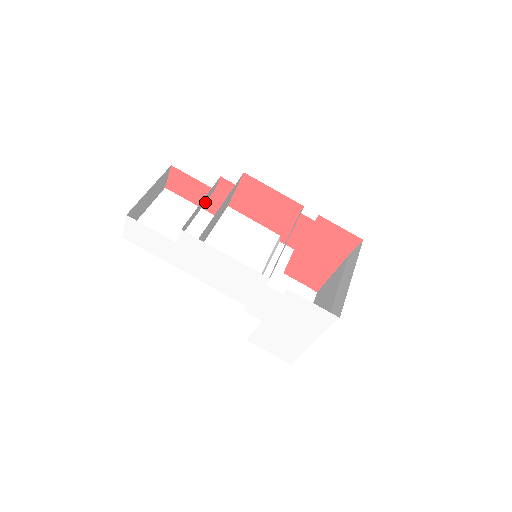
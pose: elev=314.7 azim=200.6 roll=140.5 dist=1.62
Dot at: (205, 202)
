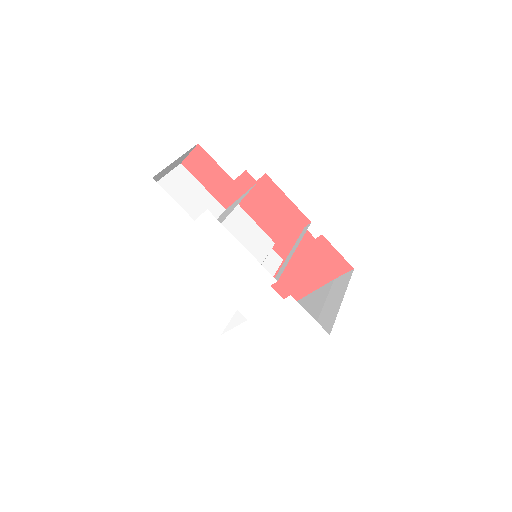
Dot at: occluded
